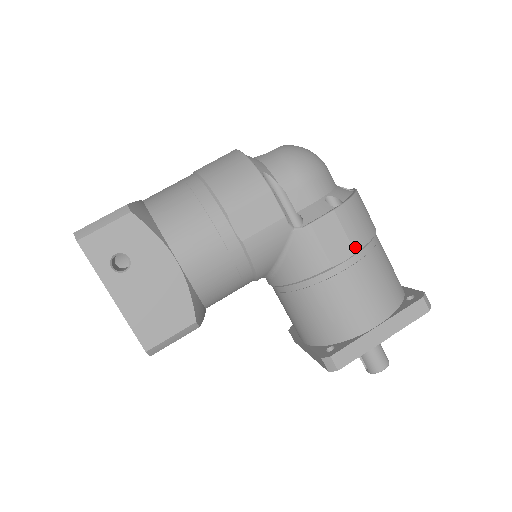
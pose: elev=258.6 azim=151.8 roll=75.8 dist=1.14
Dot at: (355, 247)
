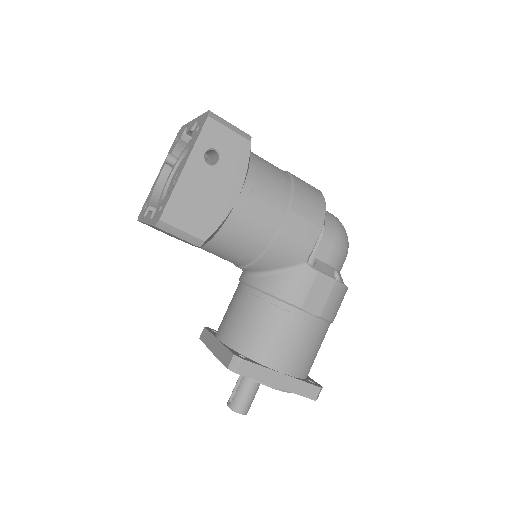
Dot at: (323, 313)
